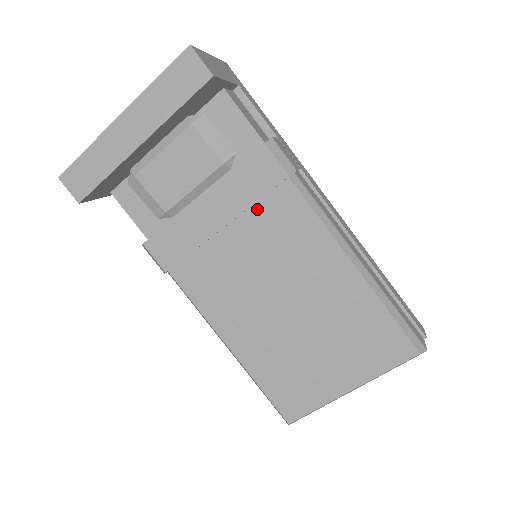
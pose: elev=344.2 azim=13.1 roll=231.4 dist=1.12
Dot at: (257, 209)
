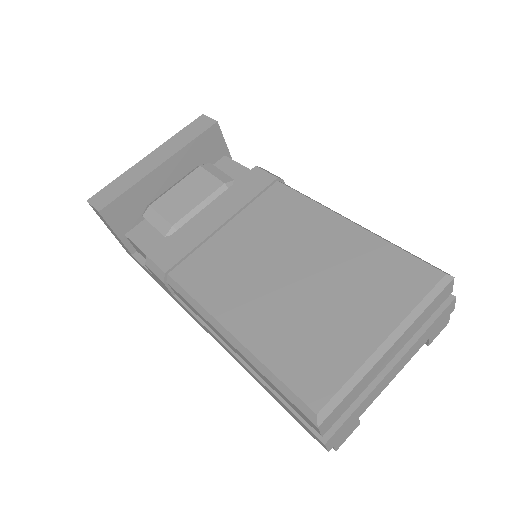
Dot at: (253, 206)
